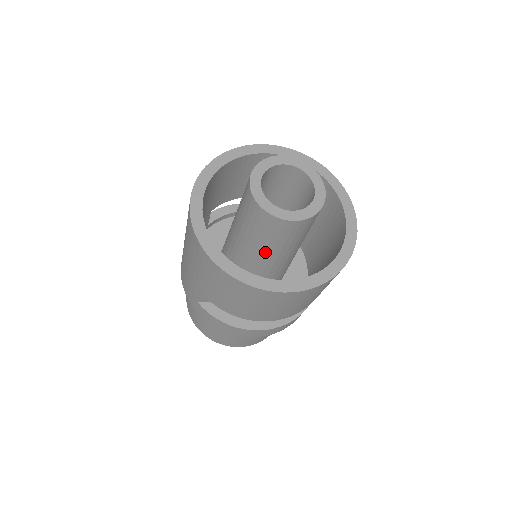
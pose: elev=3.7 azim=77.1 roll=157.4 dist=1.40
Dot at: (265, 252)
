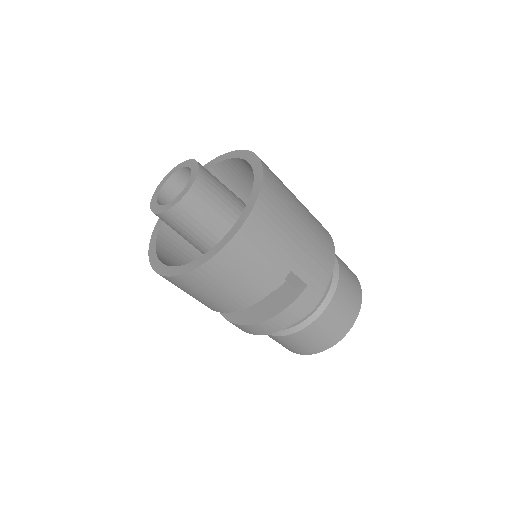
Dot at: (199, 247)
